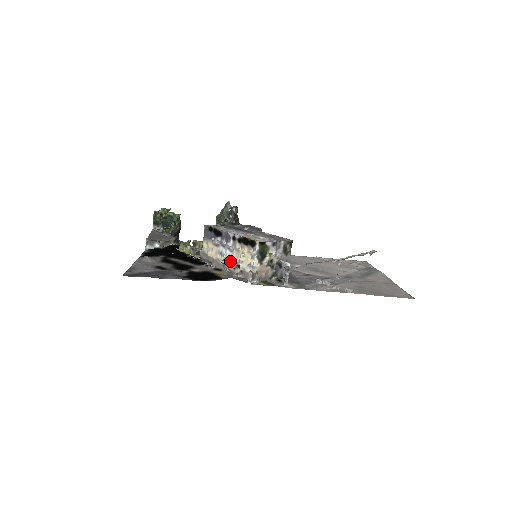
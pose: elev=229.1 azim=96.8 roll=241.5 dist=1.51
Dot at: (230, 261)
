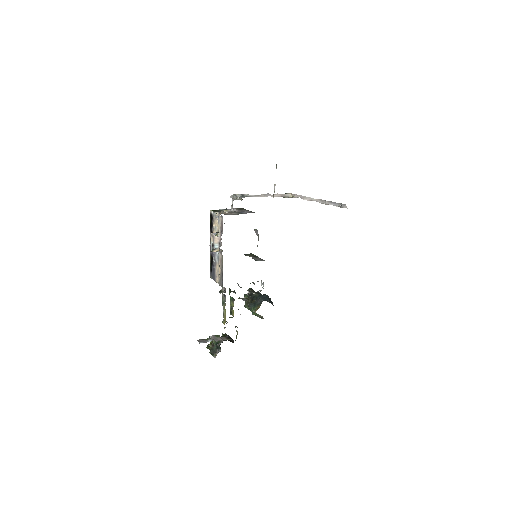
Dot at: occluded
